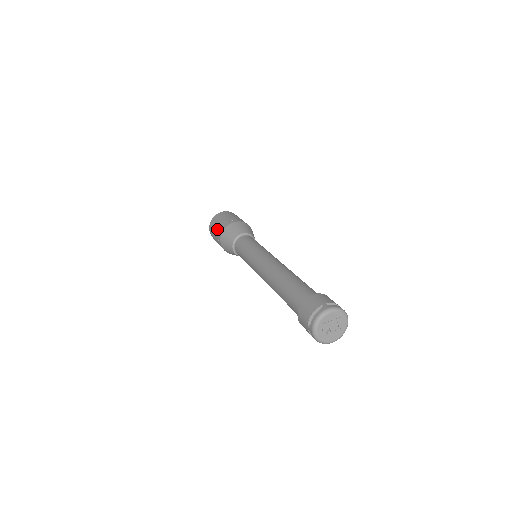
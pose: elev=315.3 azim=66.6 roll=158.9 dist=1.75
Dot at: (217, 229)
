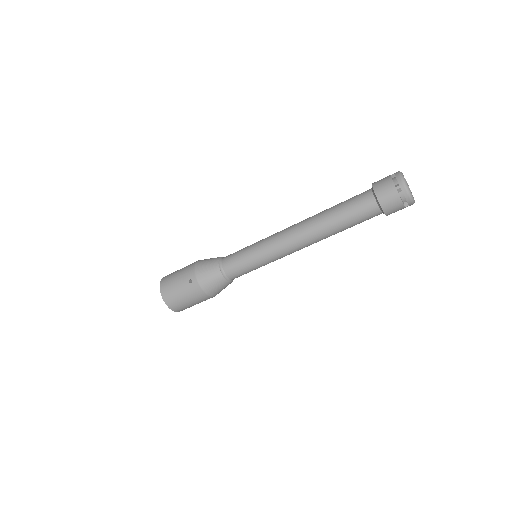
Dot at: (182, 274)
